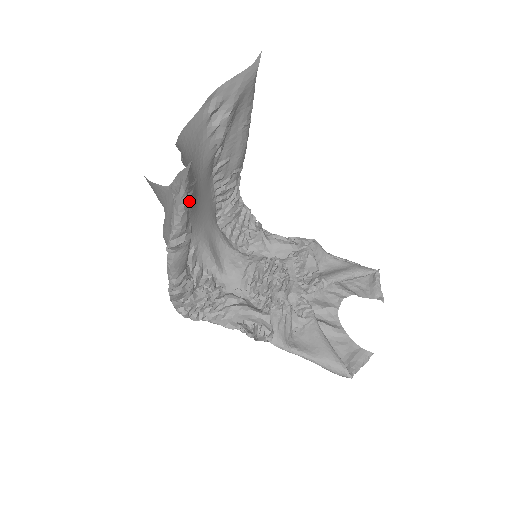
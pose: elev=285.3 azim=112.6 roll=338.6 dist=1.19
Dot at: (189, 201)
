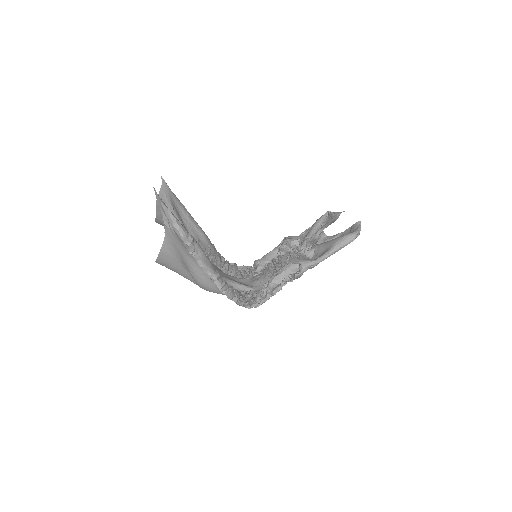
Dot at: occluded
